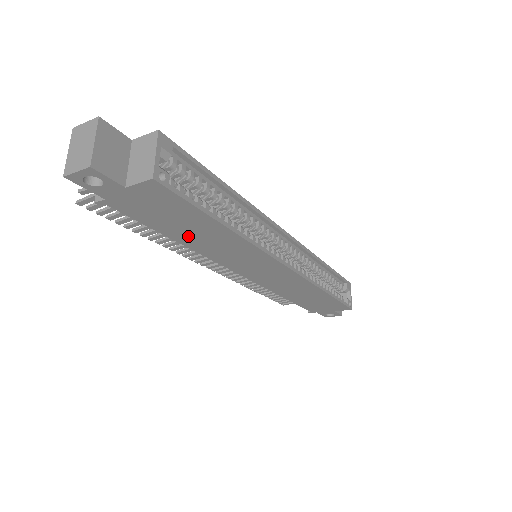
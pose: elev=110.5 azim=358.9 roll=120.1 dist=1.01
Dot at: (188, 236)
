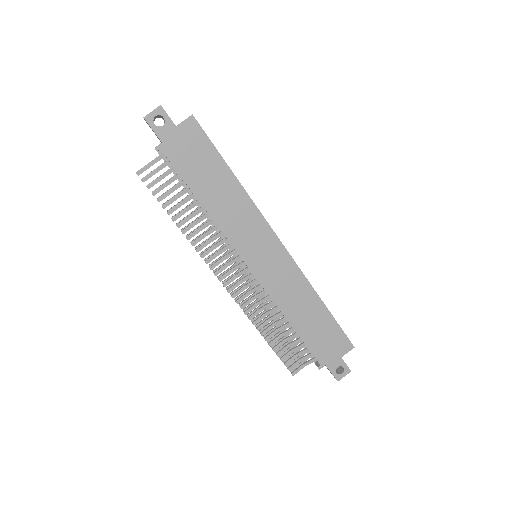
Dot at: (208, 192)
